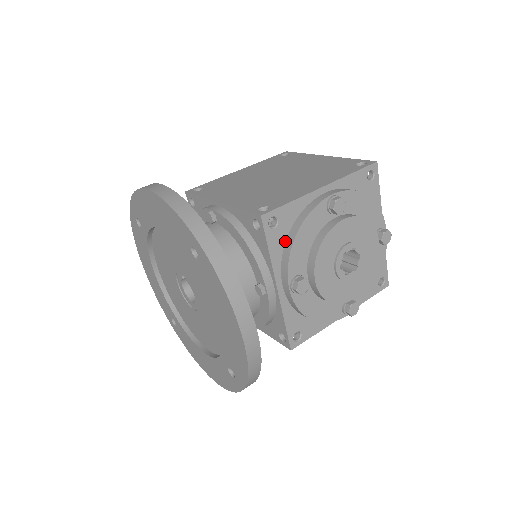
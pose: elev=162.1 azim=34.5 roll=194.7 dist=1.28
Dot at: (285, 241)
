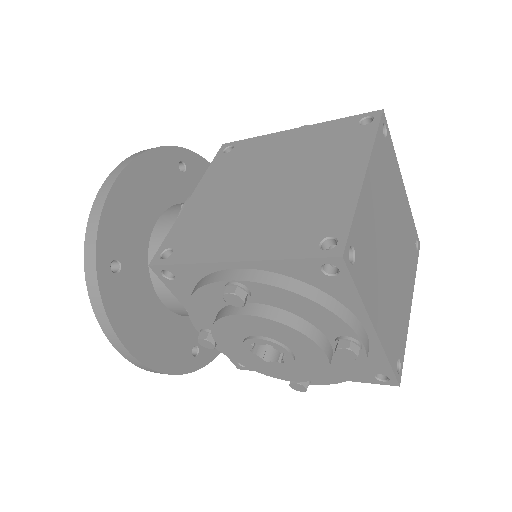
Dot at: occluded
